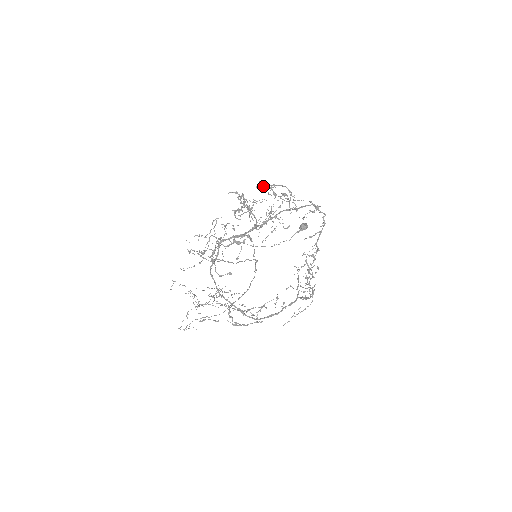
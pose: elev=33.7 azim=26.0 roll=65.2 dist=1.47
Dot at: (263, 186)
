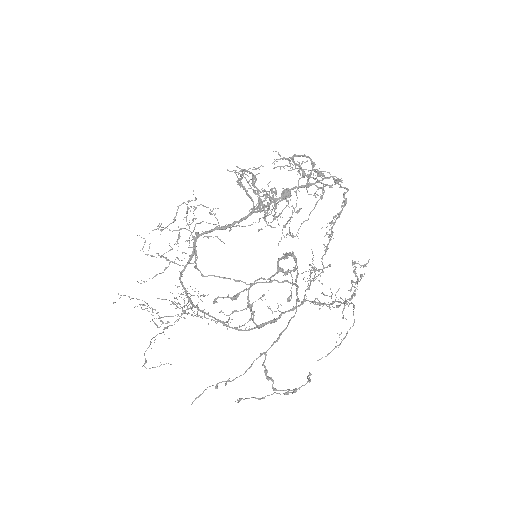
Dot at: (289, 162)
